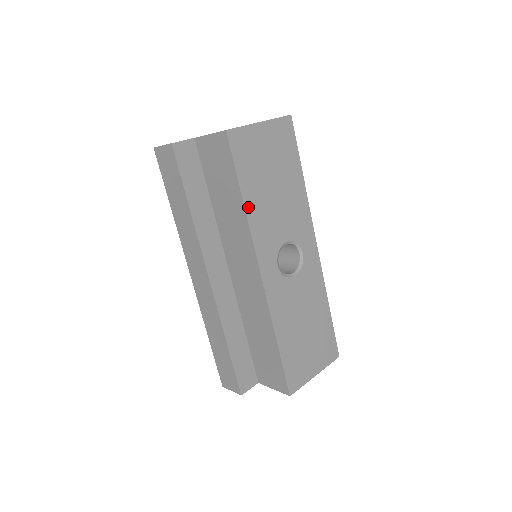
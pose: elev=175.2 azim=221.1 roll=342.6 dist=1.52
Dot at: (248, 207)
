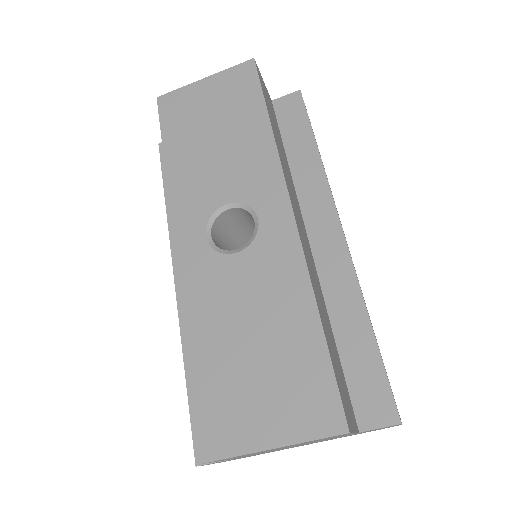
Dot at: (170, 166)
